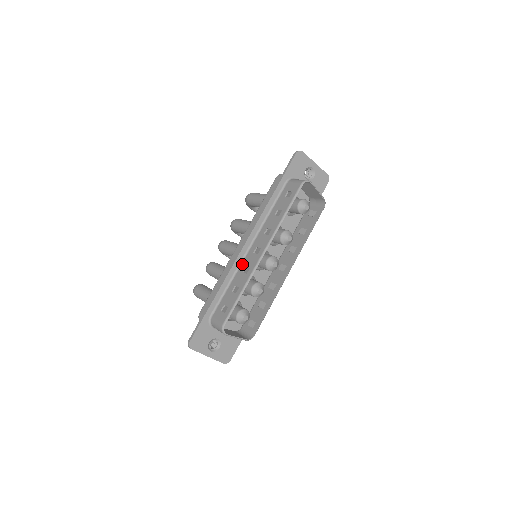
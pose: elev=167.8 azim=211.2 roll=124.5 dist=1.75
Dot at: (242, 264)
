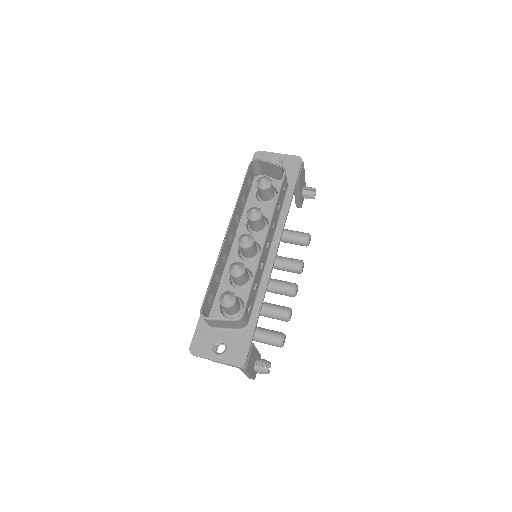
Dot at: occluded
